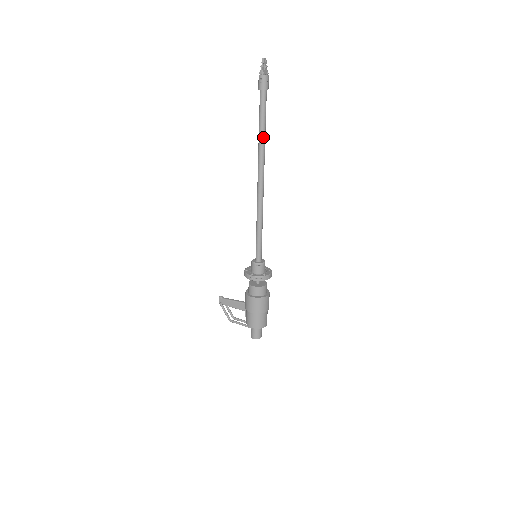
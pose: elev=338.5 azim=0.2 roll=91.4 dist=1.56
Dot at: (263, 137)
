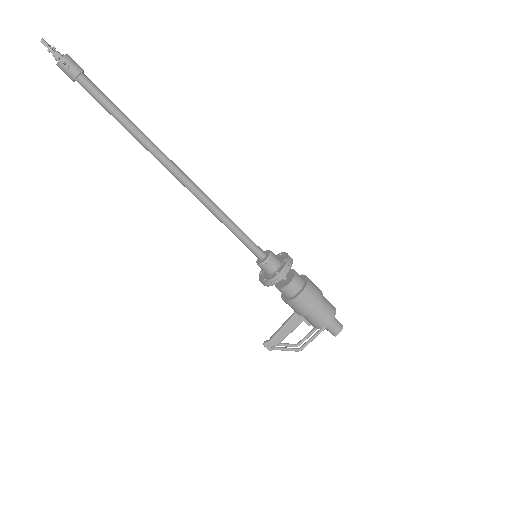
Dot at: (134, 126)
